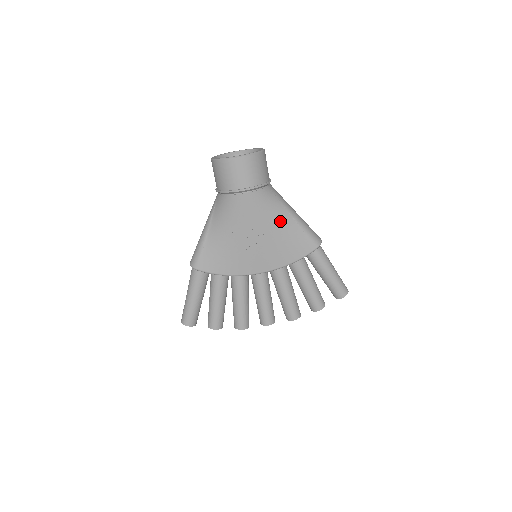
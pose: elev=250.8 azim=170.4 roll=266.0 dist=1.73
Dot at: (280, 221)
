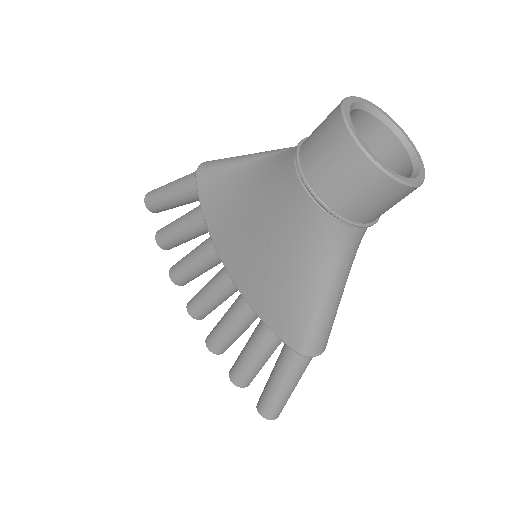
Dot at: (302, 274)
